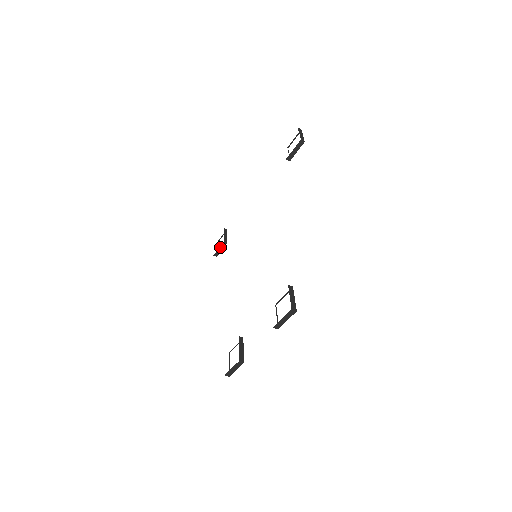
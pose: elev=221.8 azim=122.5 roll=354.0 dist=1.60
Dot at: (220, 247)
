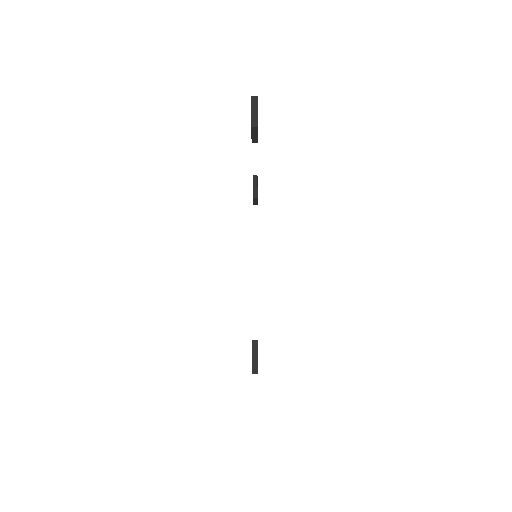
Dot at: (253, 200)
